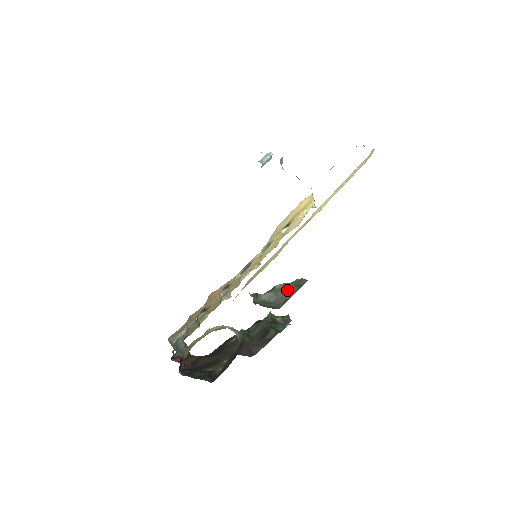
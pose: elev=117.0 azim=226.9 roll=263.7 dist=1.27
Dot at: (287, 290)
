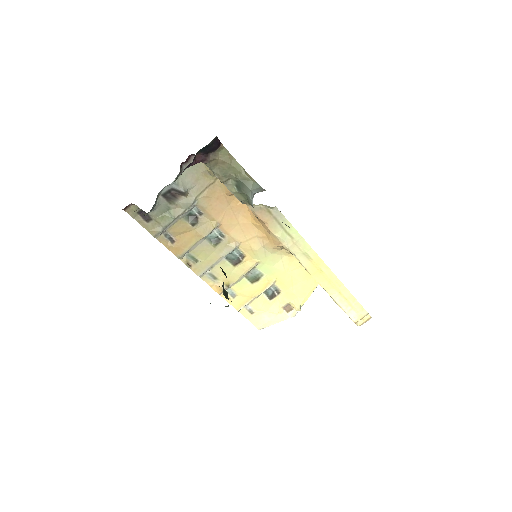
Dot at: occluded
